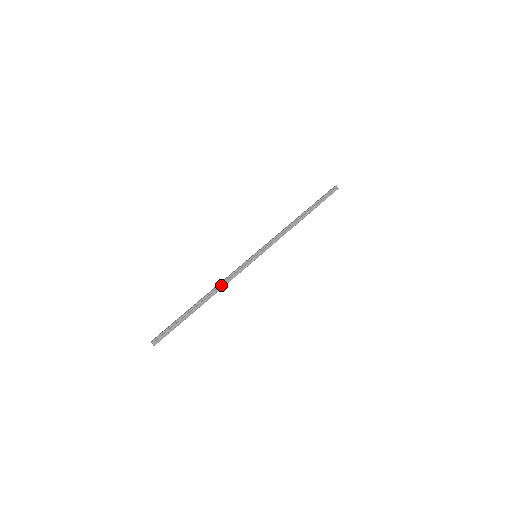
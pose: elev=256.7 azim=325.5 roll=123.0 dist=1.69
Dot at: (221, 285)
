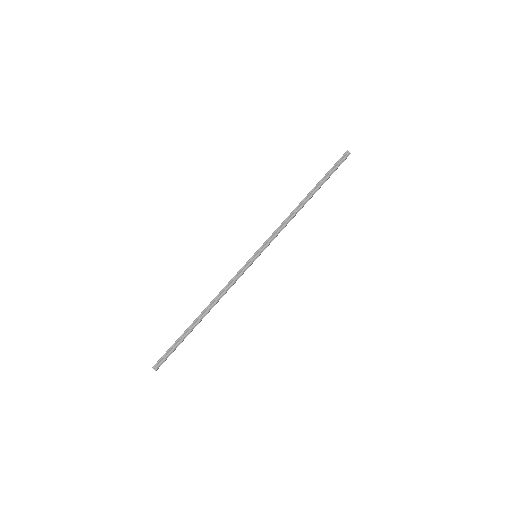
Dot at: (219, 296)
